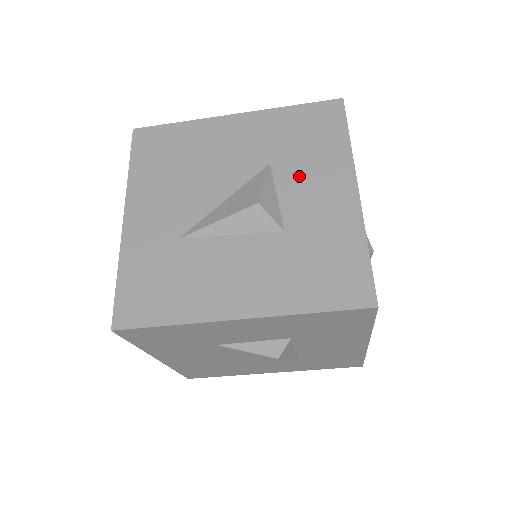
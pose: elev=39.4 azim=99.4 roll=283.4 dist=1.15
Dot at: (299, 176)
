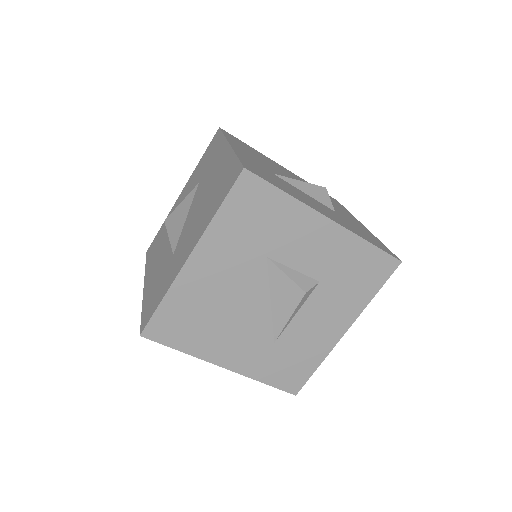
Dot at: occluded
